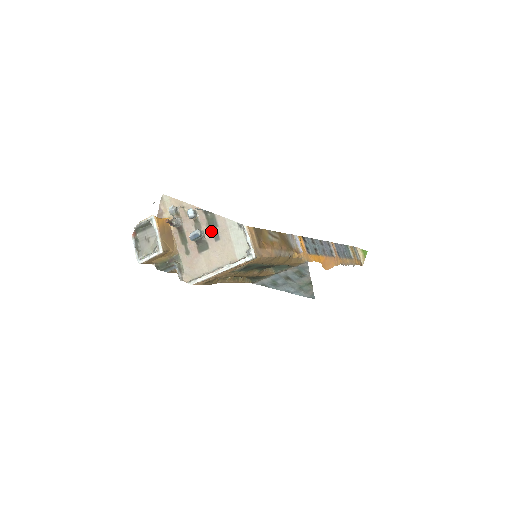
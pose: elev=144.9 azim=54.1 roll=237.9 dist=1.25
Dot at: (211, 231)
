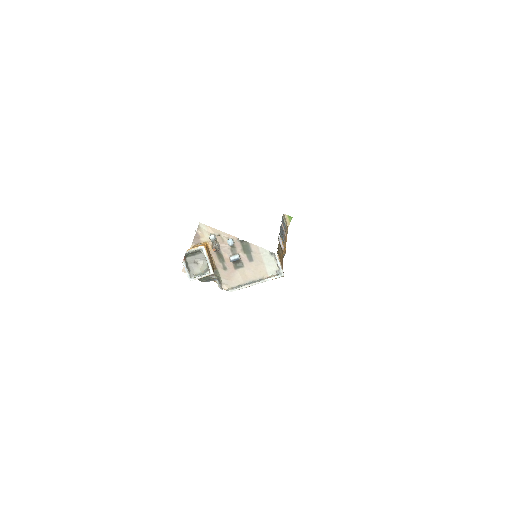
Dot at: (246, 254)
